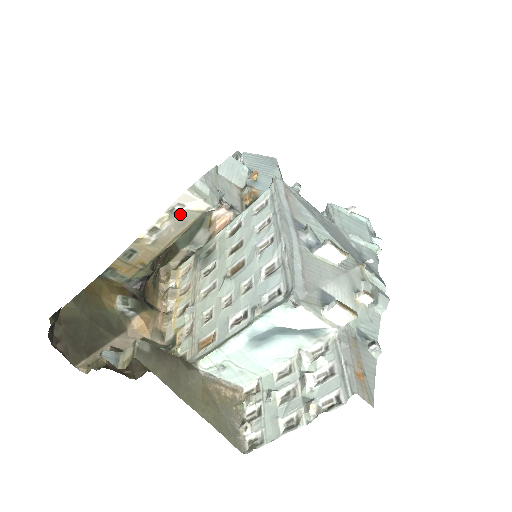
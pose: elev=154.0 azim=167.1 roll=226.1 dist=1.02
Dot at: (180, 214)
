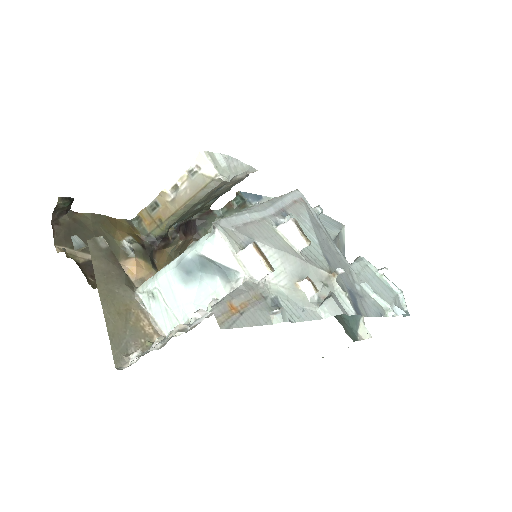
Dot at: (196, 176)
